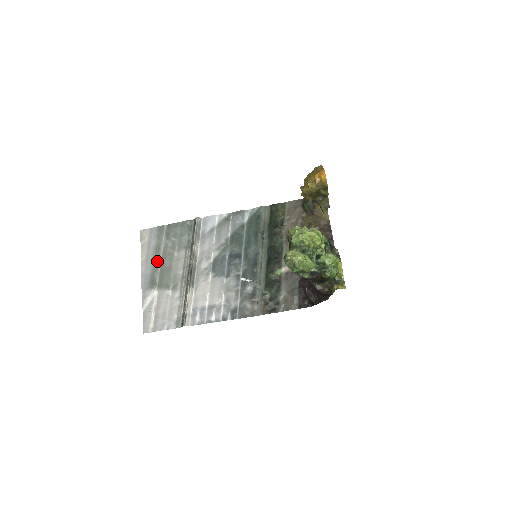
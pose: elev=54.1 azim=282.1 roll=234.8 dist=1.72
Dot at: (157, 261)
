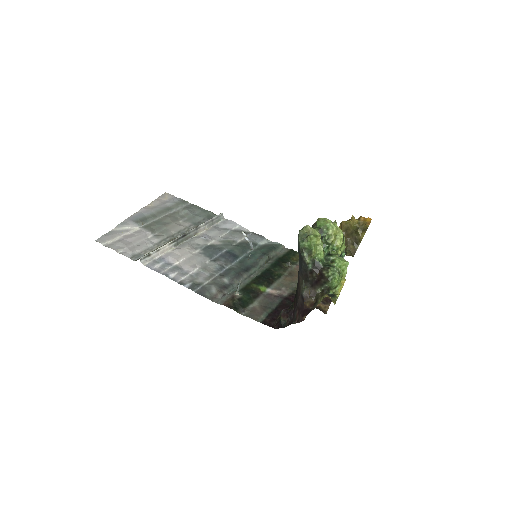
Dot at: (160, 214)
